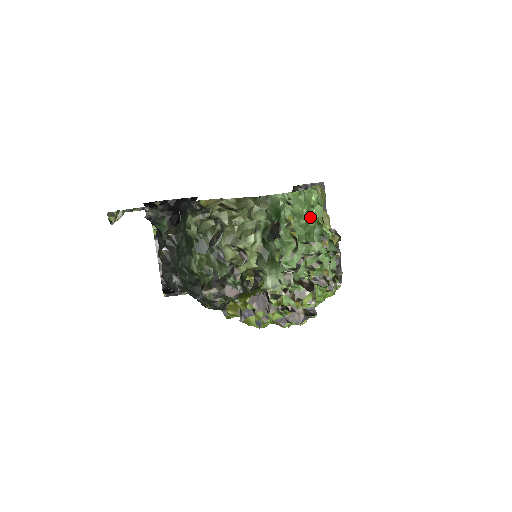
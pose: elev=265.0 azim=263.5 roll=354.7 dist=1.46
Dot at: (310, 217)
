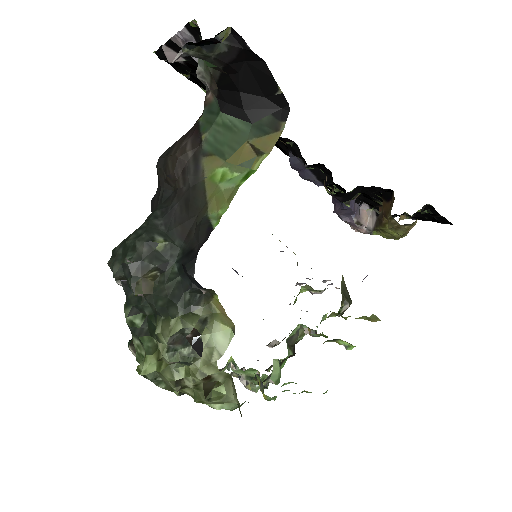
Dot at: occluded
